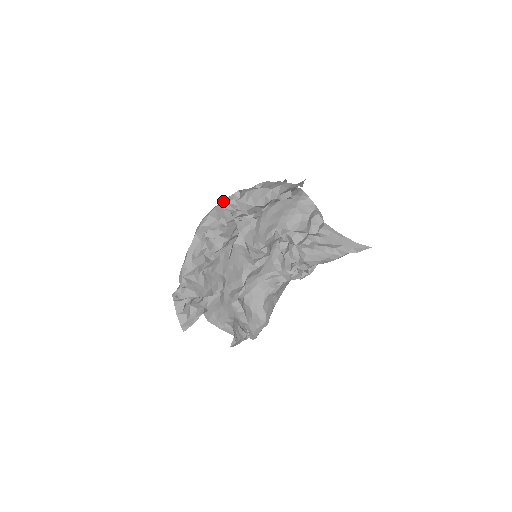
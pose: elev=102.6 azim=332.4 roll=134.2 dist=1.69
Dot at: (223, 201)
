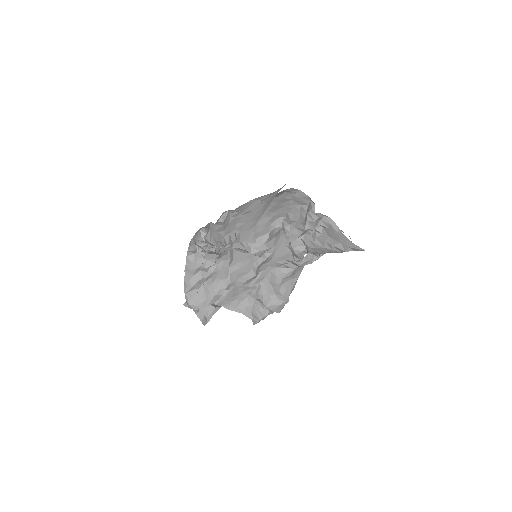
Dot at: (196, 234)
